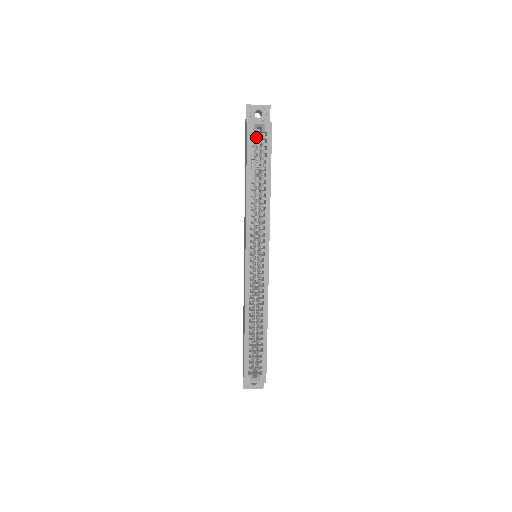
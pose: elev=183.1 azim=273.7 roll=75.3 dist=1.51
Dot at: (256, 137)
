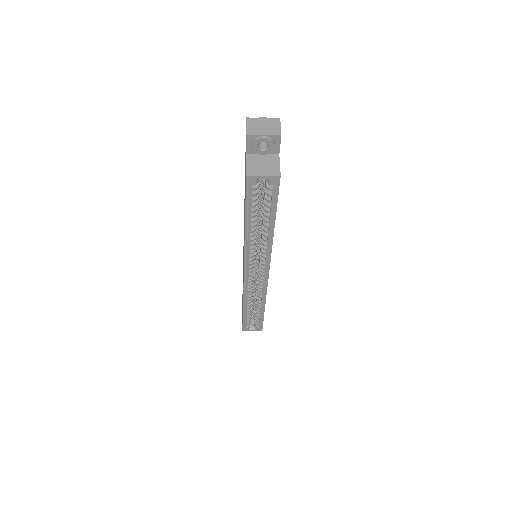
Dot at: (258, 187)
